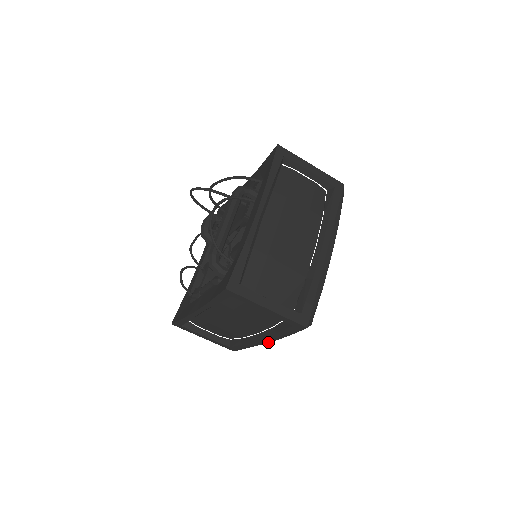
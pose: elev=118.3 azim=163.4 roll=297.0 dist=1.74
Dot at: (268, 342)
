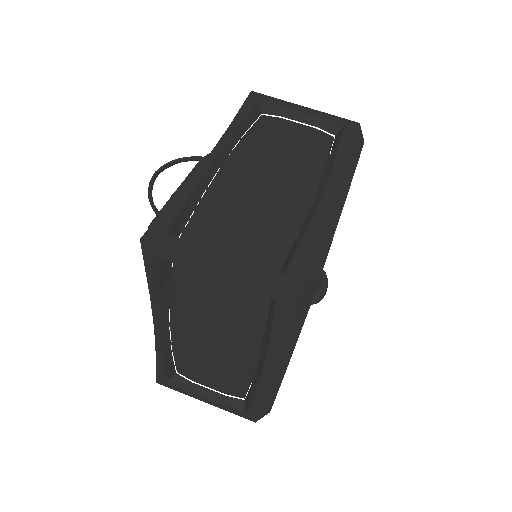
Dot at: (279, 376)
